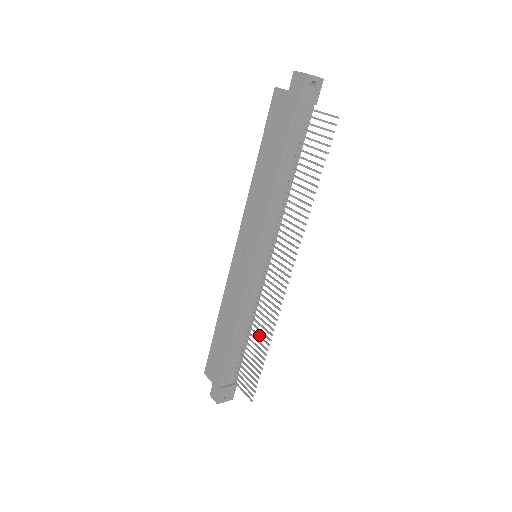
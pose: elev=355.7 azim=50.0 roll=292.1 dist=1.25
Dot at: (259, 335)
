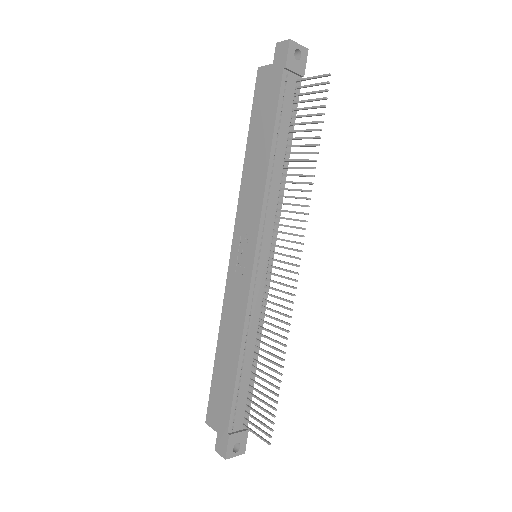
Dot at: (270, 352)
